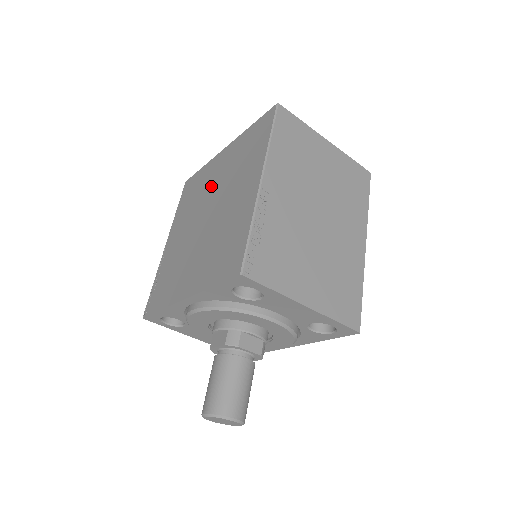
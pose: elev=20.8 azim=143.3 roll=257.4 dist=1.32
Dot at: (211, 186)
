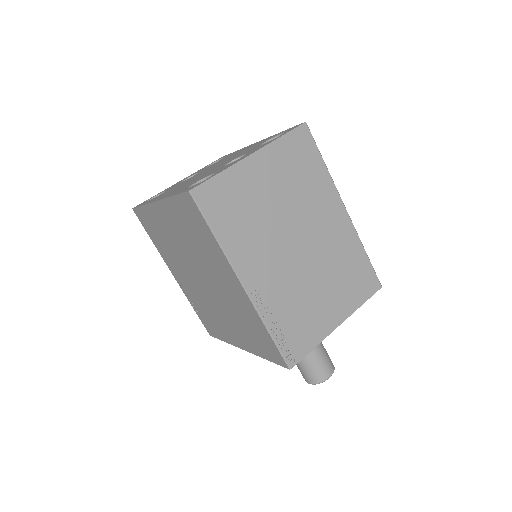
Dot at: (178, 245)
